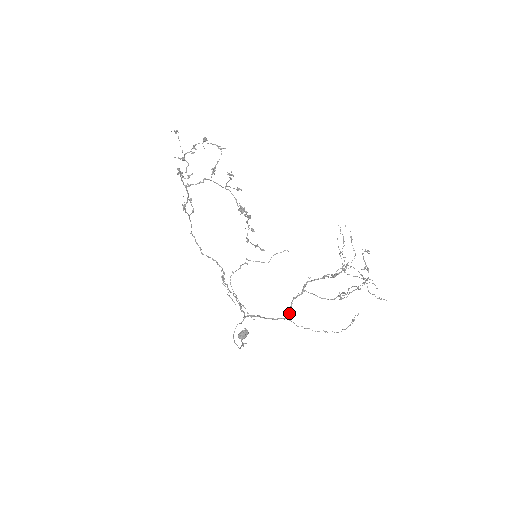
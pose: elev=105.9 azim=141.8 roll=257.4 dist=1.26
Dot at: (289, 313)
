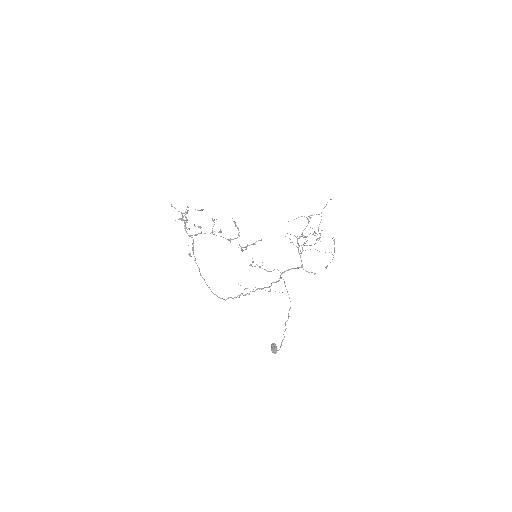
Dot at: occluded
